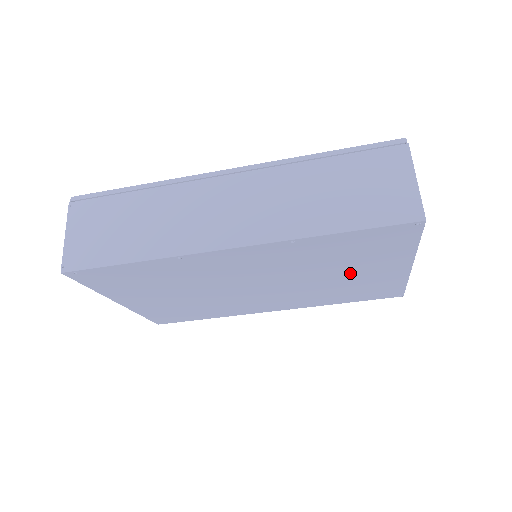
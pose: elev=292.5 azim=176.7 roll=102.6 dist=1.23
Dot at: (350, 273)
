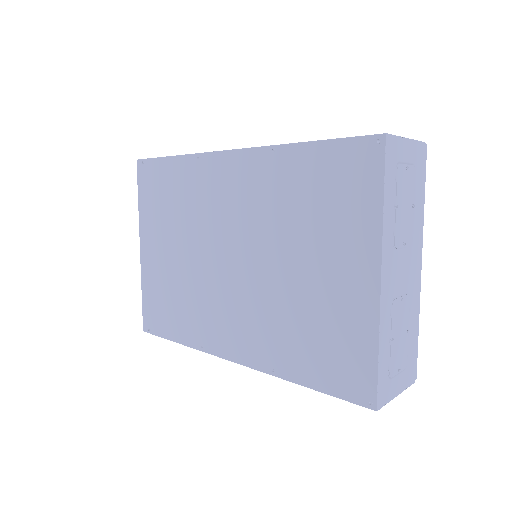
Dot at: (314, 265)
